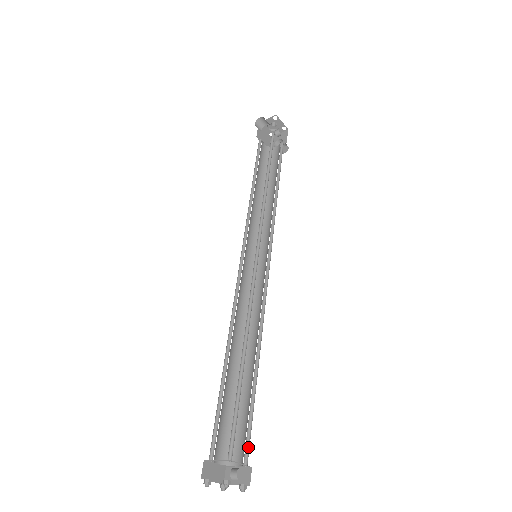
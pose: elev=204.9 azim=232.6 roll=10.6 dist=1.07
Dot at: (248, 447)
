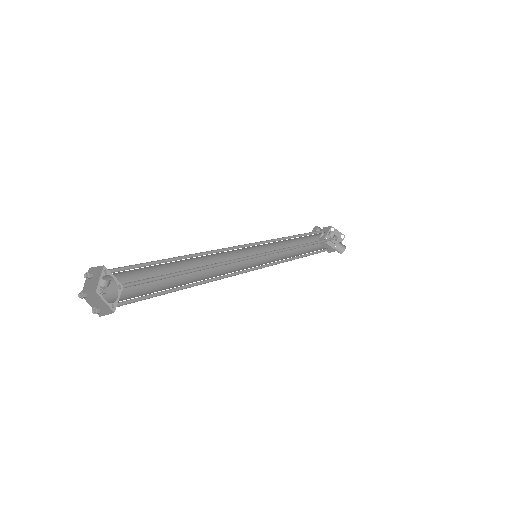
Dot at: (135, 285)
